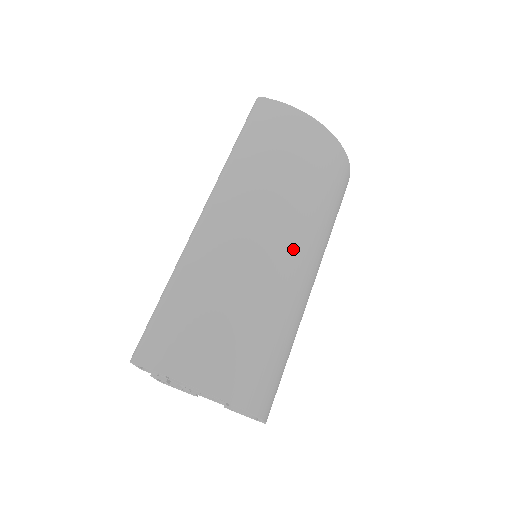
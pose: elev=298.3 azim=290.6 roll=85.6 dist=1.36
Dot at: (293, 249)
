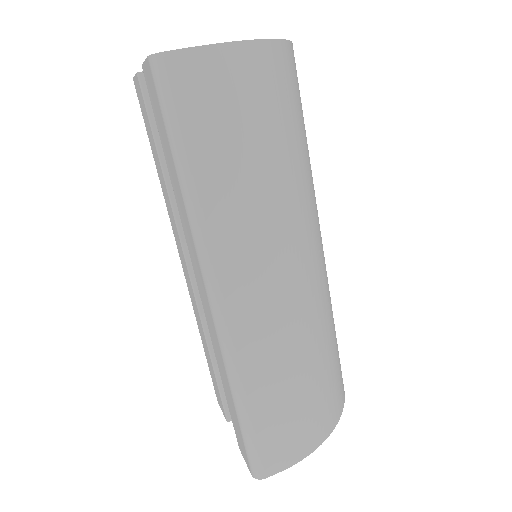
Dot at: (316, 247)
